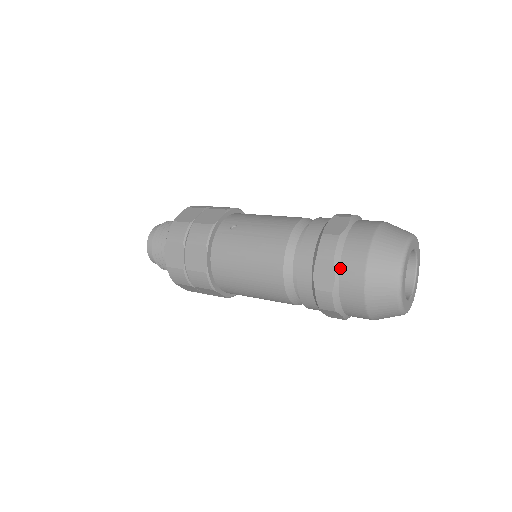
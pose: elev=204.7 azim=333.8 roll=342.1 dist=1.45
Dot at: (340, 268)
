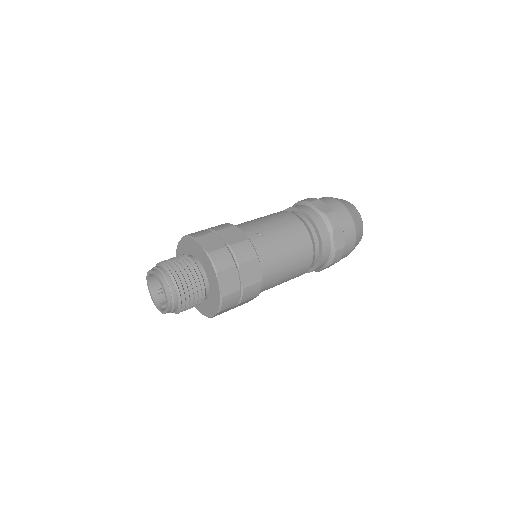
Dot at: (344, 230)
